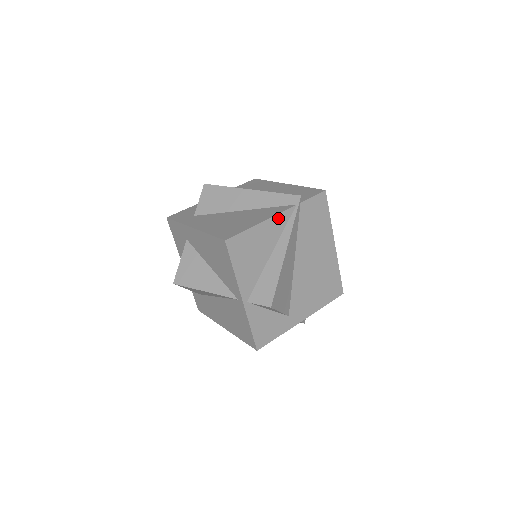
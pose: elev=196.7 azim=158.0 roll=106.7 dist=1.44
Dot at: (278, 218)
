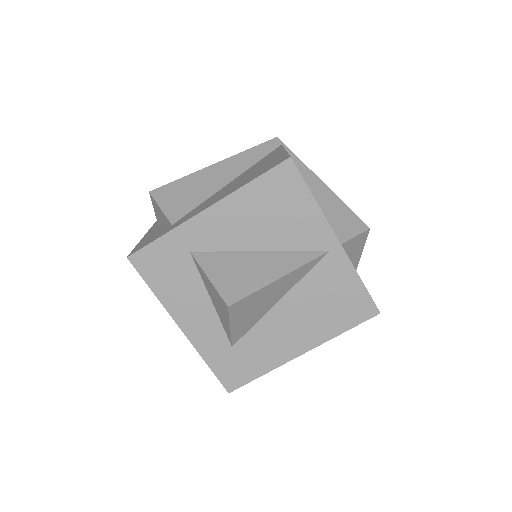
Dot at: occluded
